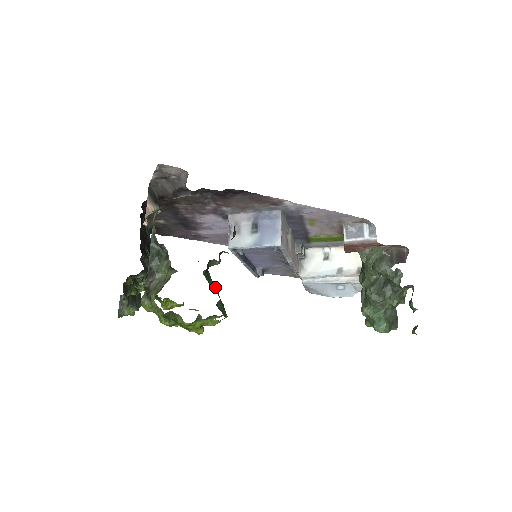
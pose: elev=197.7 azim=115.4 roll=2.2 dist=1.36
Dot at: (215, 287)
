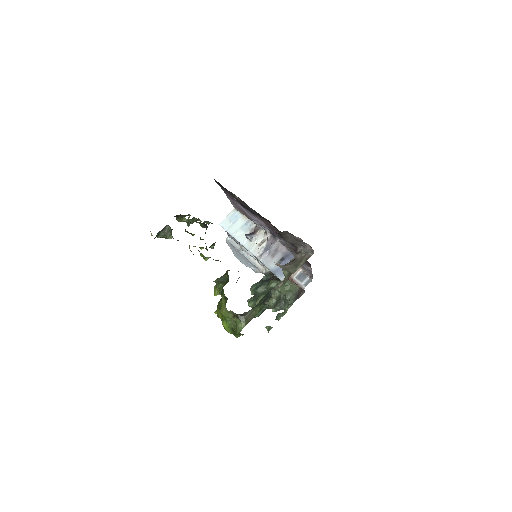
Dot at: occluded
